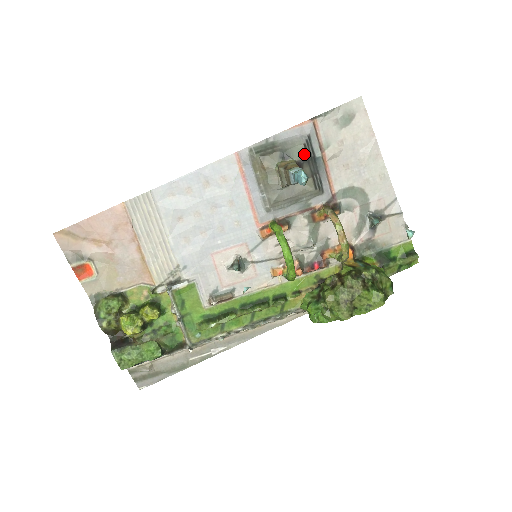
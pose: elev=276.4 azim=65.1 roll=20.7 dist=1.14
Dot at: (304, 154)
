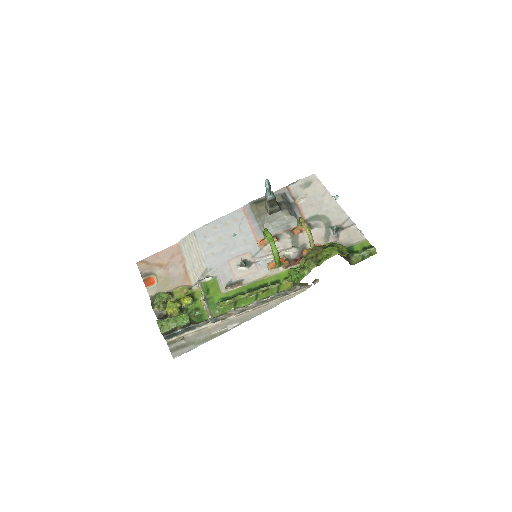
Dot at: (281, 199)
